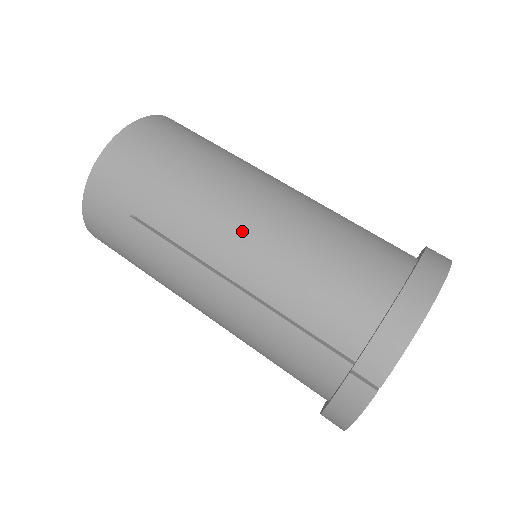
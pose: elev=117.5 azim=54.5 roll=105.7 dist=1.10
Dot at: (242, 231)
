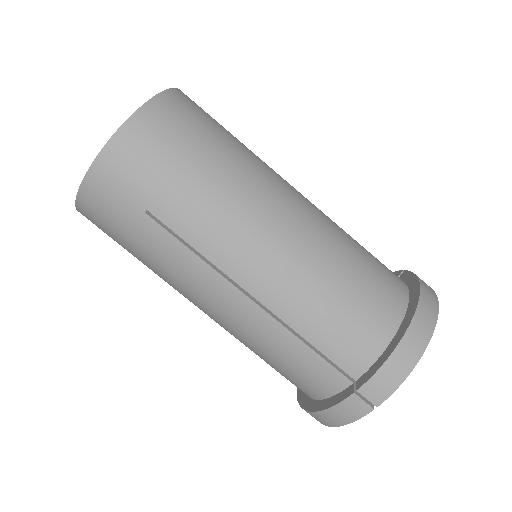
Dot at: (270, 251)
